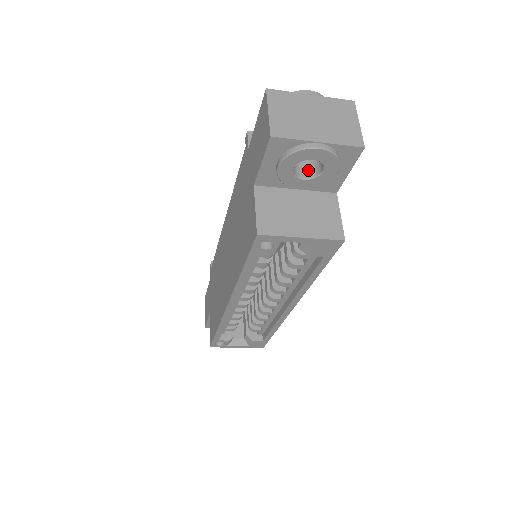
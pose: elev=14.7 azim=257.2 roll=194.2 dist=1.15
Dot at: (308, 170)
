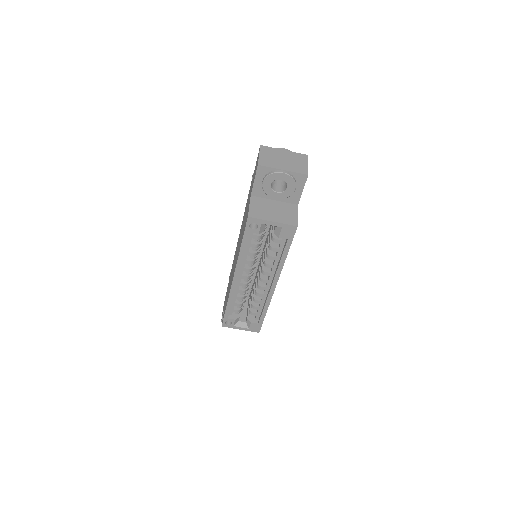
Dot at: (280, 188)
